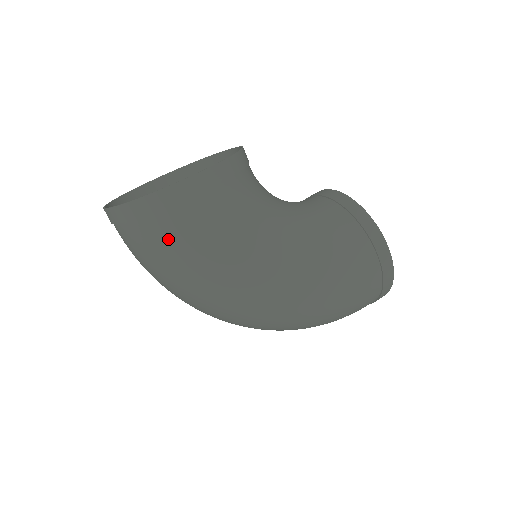
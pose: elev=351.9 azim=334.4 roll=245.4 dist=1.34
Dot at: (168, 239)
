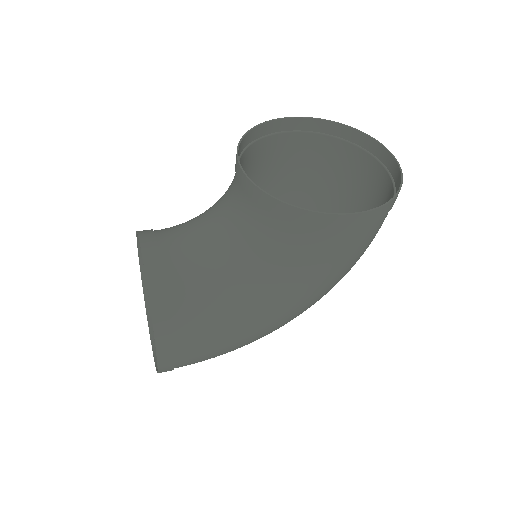
Dot at: occluded
